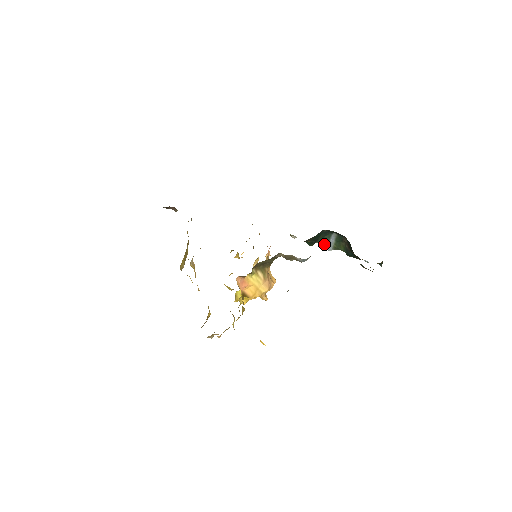
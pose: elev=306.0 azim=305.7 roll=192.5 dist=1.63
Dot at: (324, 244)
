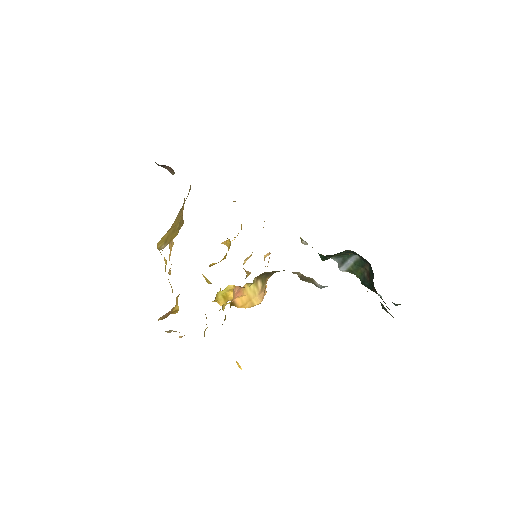
Dot at: (338, 262)
